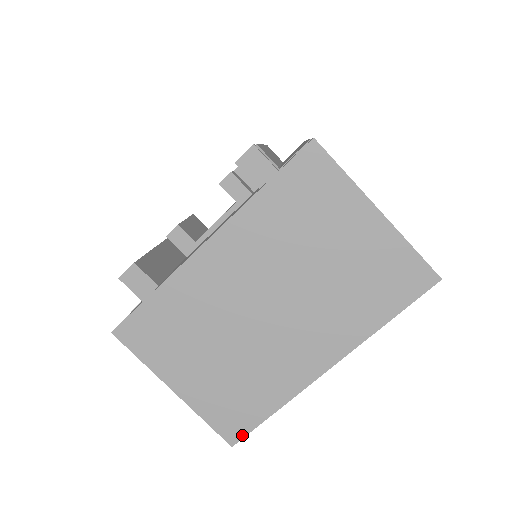
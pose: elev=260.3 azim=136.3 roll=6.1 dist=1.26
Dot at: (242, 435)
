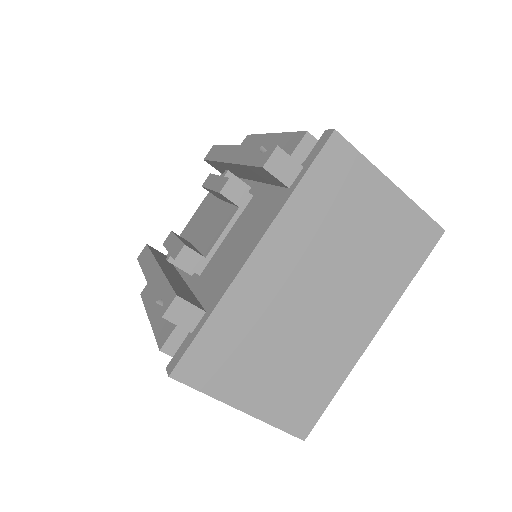
Dot at: (311, 426)
